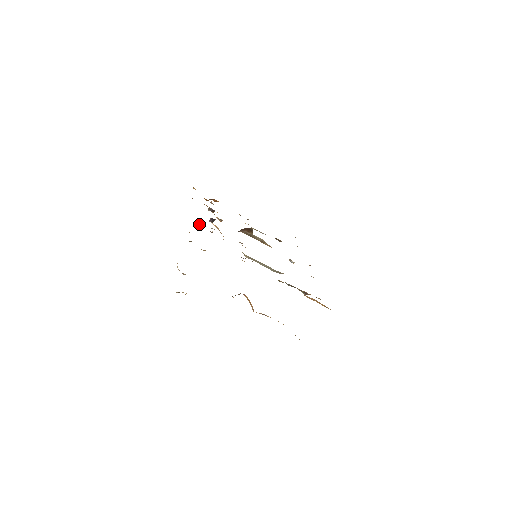
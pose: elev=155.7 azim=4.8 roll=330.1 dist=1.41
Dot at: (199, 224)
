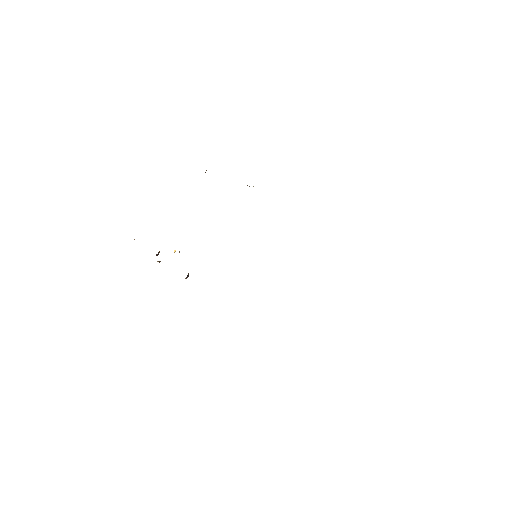
Dot at: occluded
